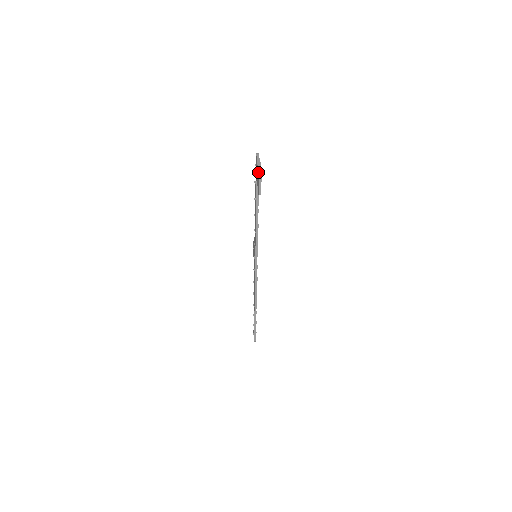
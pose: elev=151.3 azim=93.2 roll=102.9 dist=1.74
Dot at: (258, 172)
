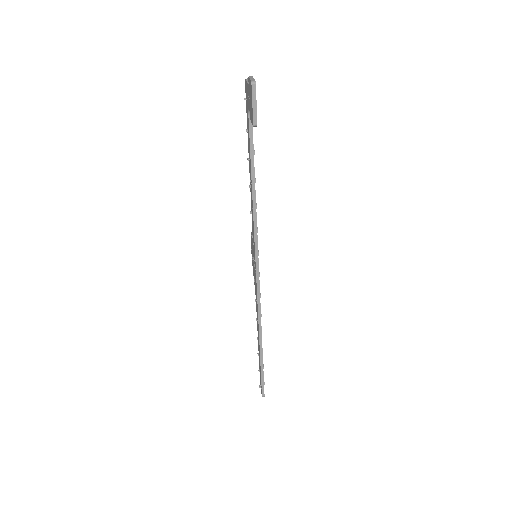
Dot at: (250, 86)
